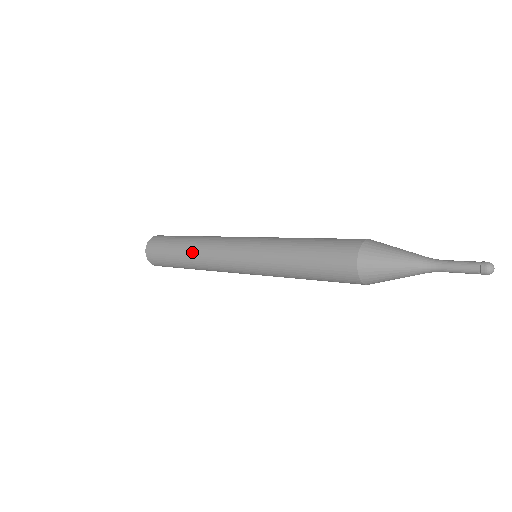
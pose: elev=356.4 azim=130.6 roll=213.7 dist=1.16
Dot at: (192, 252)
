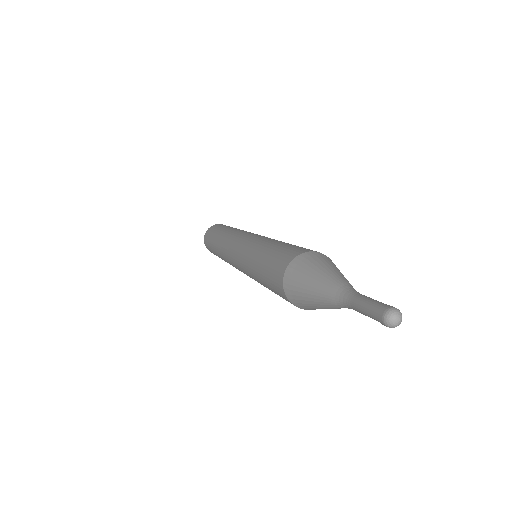
Dot at: occluded
